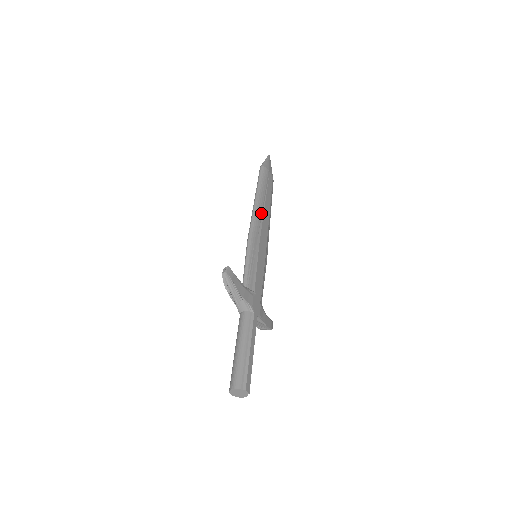
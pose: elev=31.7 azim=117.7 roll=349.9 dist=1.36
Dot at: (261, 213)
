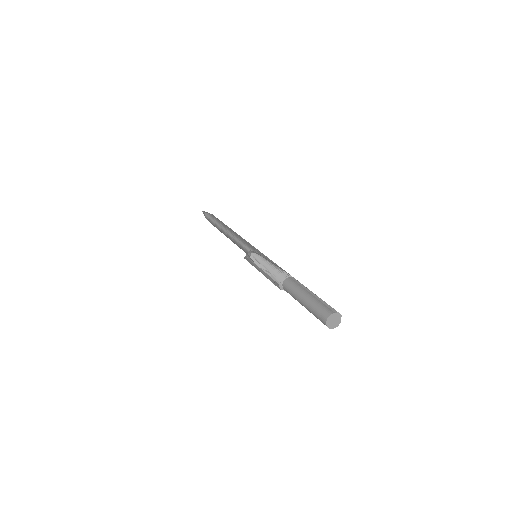
Dot at: (234, 232)
